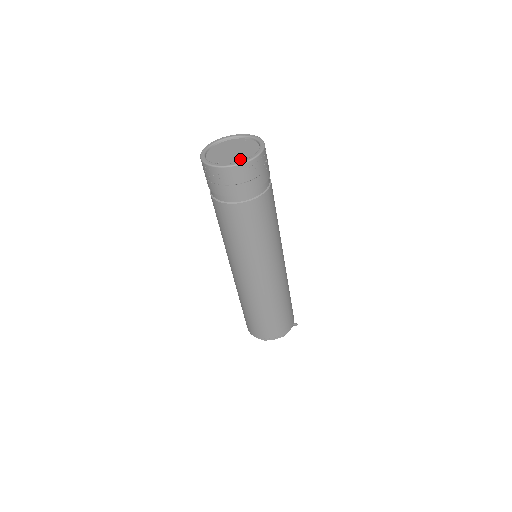
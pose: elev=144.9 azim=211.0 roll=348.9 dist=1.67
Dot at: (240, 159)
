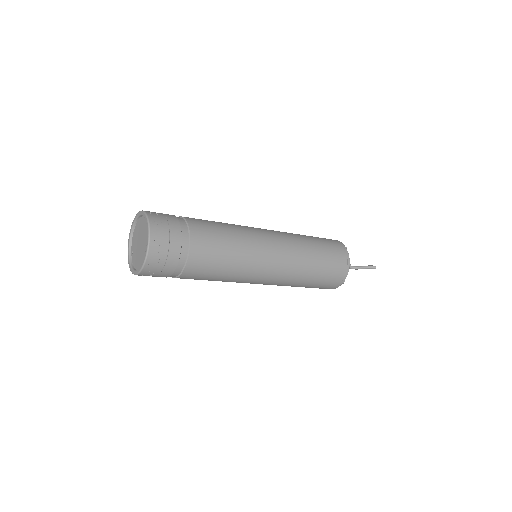
Dot at: (137, 263)
